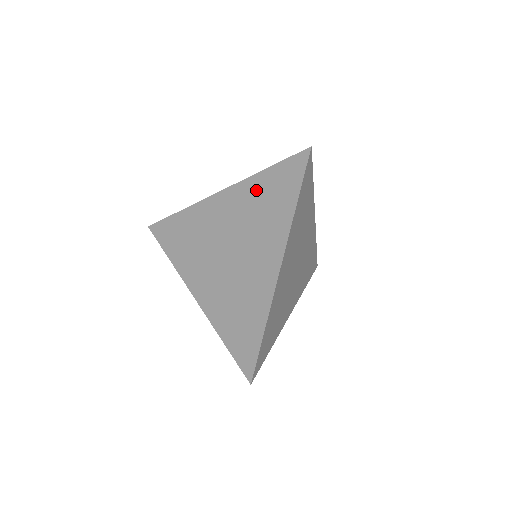
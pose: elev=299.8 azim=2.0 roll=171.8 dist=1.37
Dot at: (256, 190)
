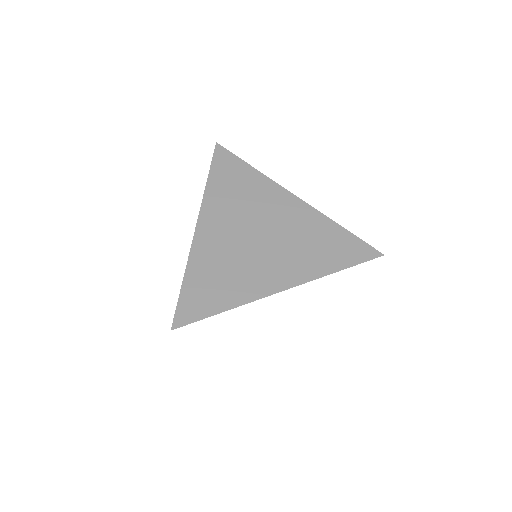
Dot at: (322, 229)
